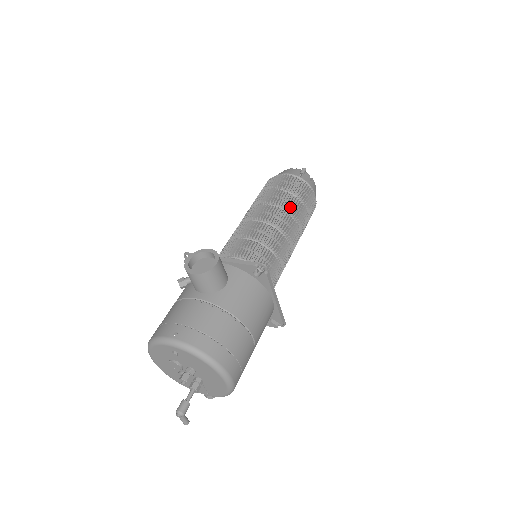
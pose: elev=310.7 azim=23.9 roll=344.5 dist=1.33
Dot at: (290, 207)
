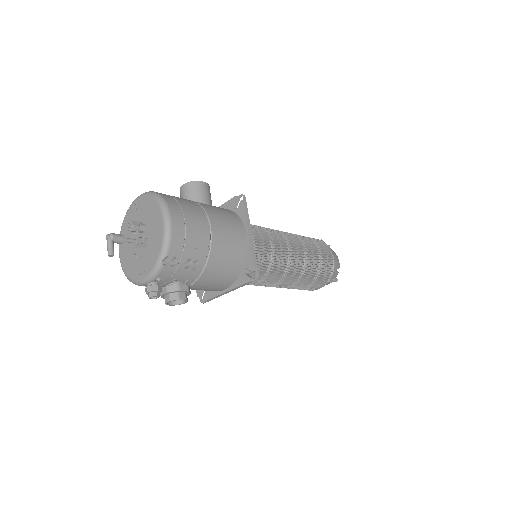
Dot at: occluded
